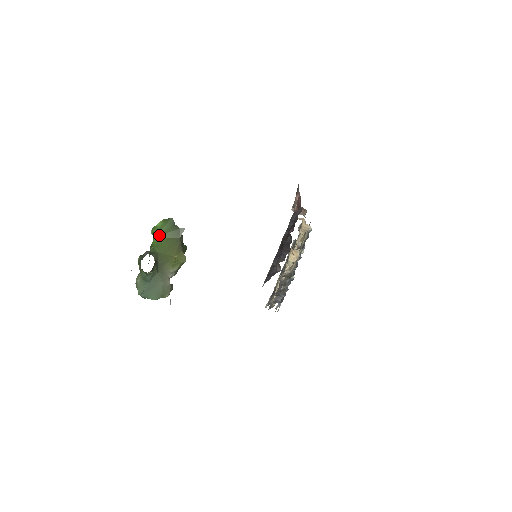
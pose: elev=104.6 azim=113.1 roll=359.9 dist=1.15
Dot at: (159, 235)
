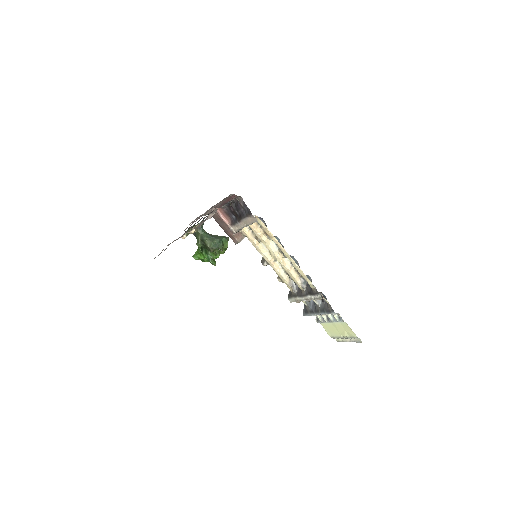
Dot at: (197, 251)
